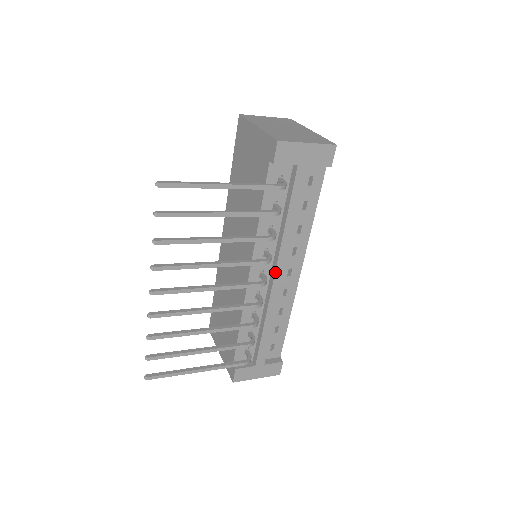
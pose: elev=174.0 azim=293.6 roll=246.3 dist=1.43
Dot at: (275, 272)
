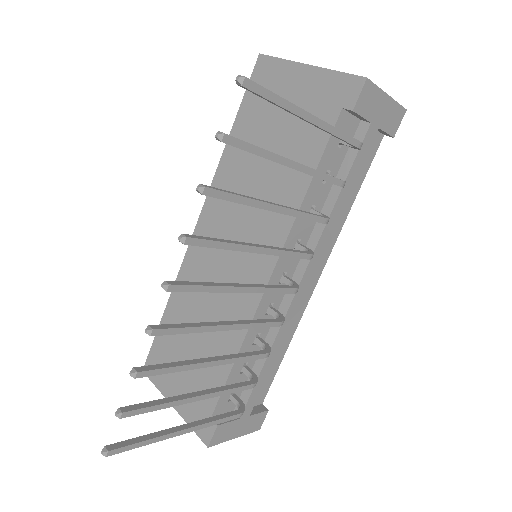
Dot at: (303, 275)
